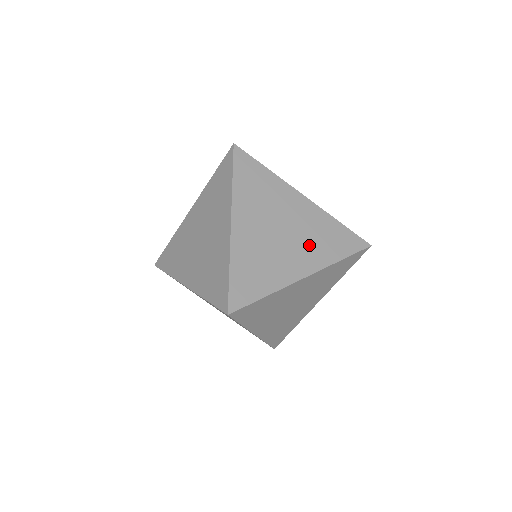
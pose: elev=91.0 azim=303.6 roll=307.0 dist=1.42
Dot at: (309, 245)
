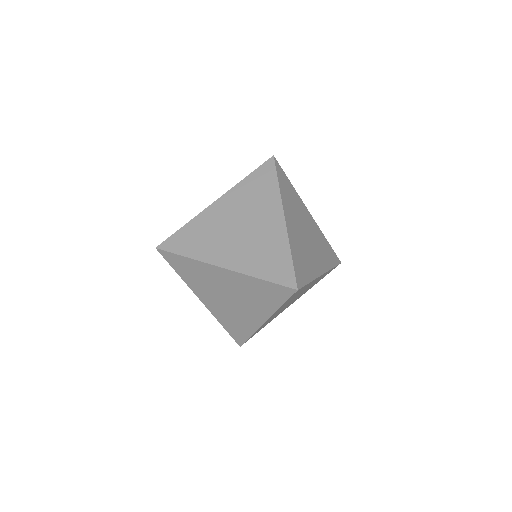
Dot at: (319, 251)
